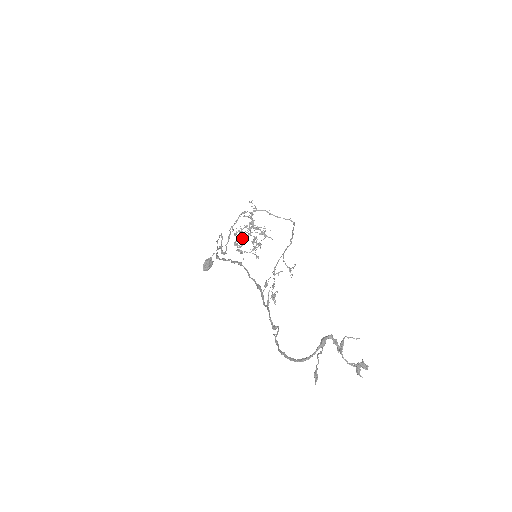
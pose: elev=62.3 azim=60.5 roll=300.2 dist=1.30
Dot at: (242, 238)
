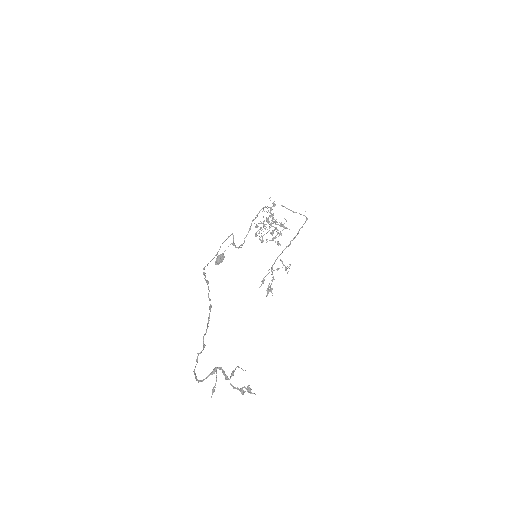
Dot at: occluded
